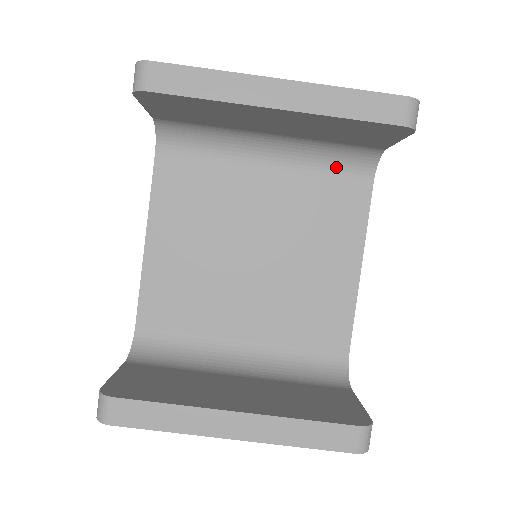
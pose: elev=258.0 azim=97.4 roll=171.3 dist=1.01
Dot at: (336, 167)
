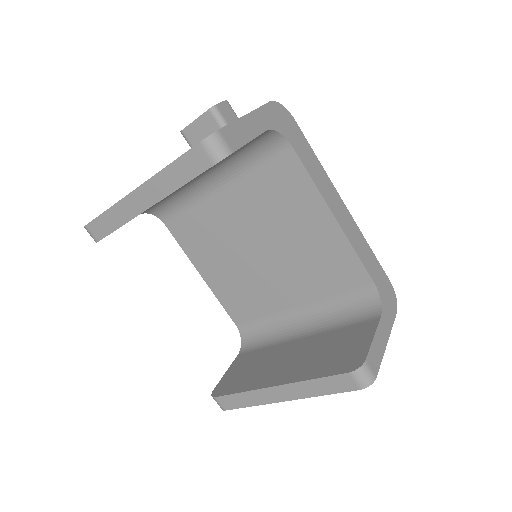
Dot at: (258, 157)
